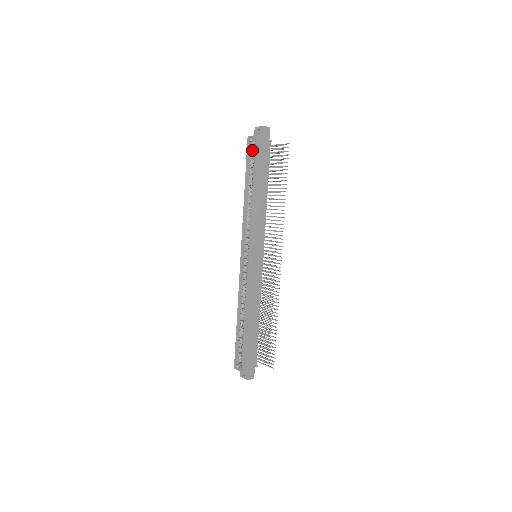
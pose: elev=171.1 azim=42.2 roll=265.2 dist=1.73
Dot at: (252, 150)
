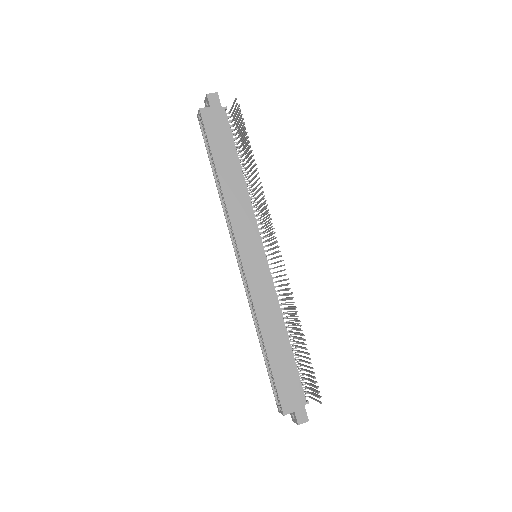
Dot at: occluded
